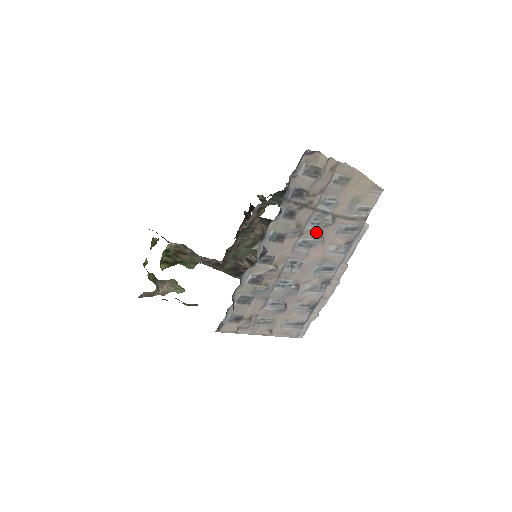
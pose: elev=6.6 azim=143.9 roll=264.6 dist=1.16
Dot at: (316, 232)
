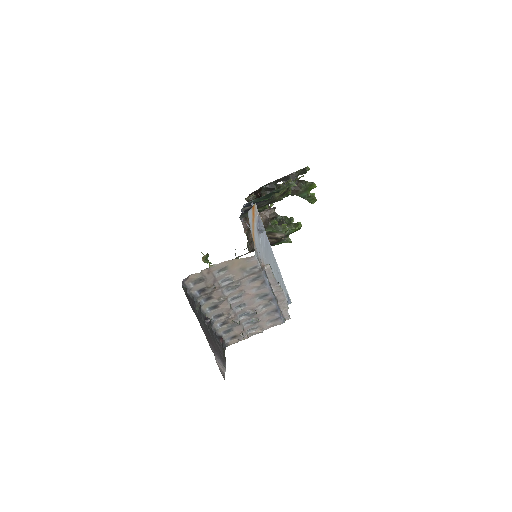
Dot at: (235, 292)
